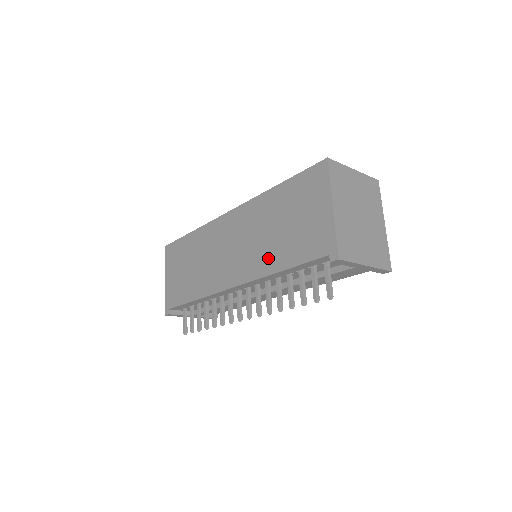
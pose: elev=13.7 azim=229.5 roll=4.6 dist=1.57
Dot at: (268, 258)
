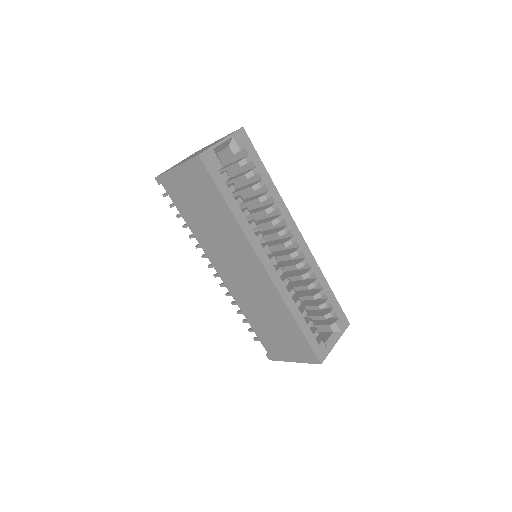
Dot at: (250, 311)
